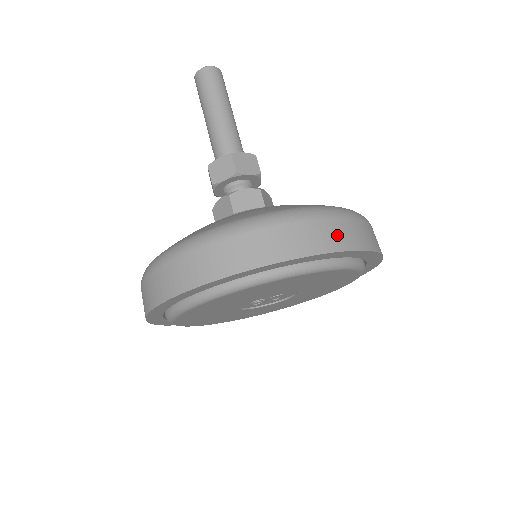
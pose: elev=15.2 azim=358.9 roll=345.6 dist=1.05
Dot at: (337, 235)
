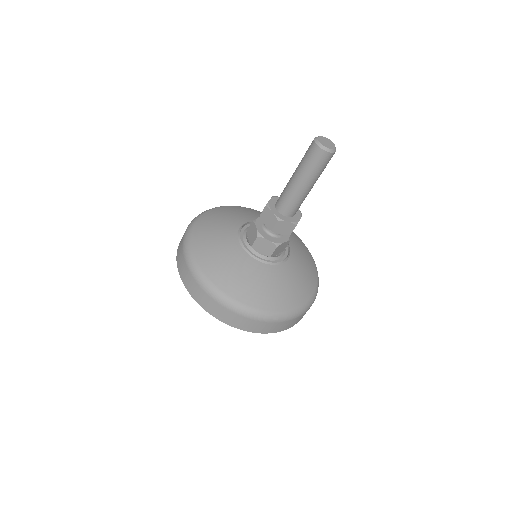
Dot at: (258, 327)
